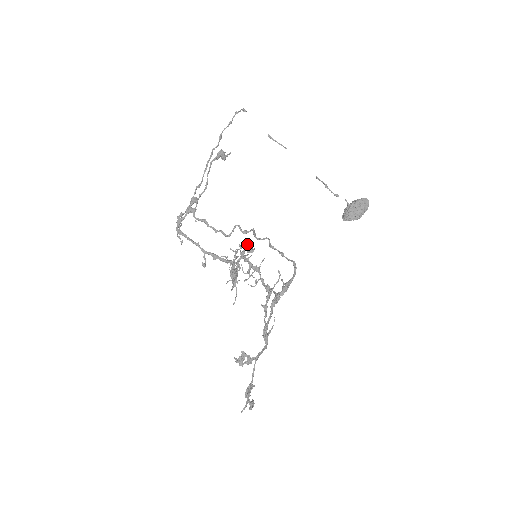
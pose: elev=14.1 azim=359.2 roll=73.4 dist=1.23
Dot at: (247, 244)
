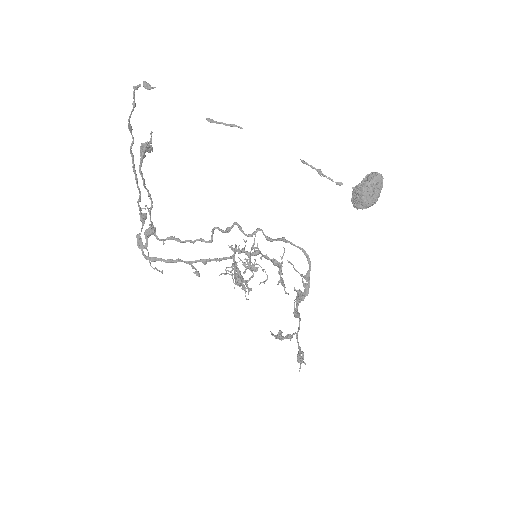
Dot at: occluded
